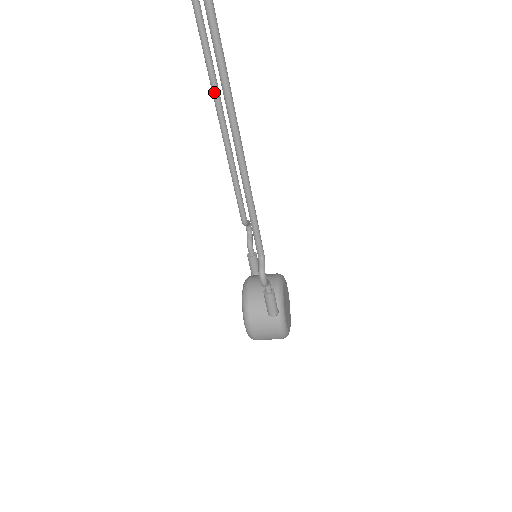
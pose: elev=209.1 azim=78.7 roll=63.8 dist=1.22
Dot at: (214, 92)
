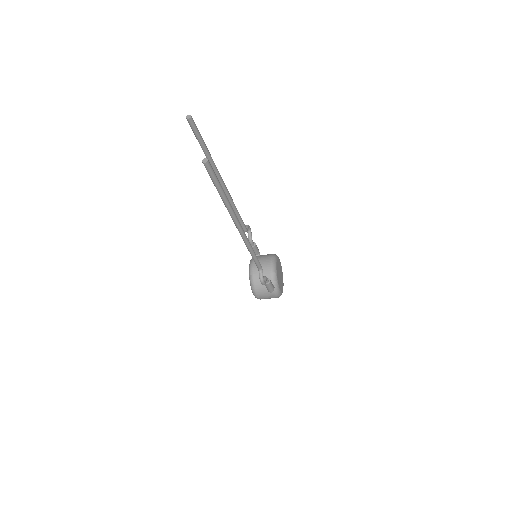
Dot at: (215, 173)
